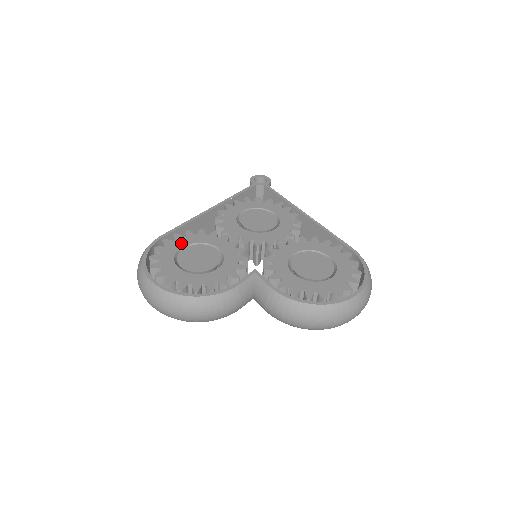
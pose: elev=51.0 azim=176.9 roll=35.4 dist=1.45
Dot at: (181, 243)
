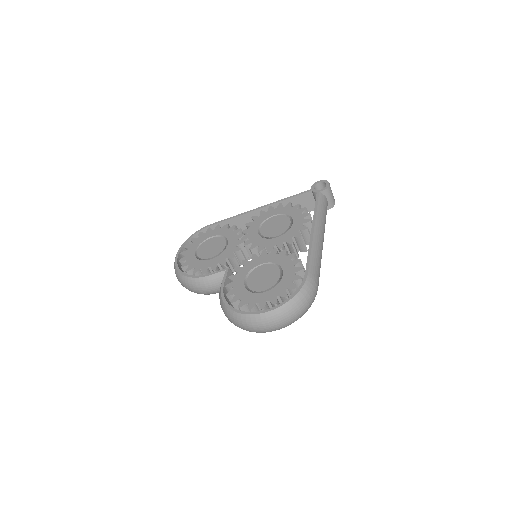
Dot at: (214, 233)
